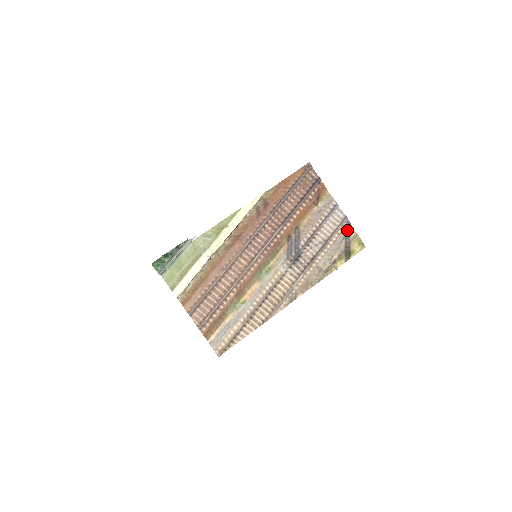
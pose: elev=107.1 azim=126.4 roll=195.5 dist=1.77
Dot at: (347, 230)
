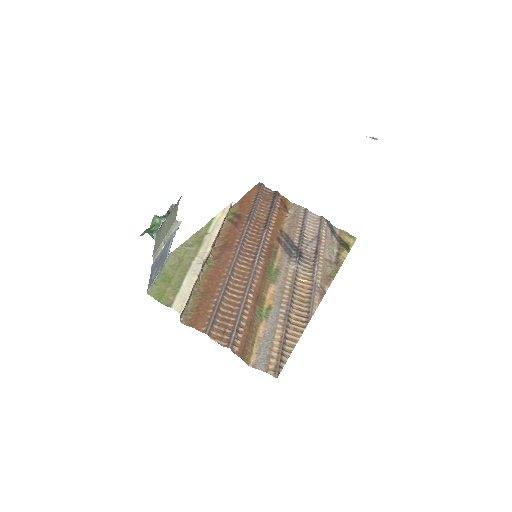
Dot at: (330, 227)
